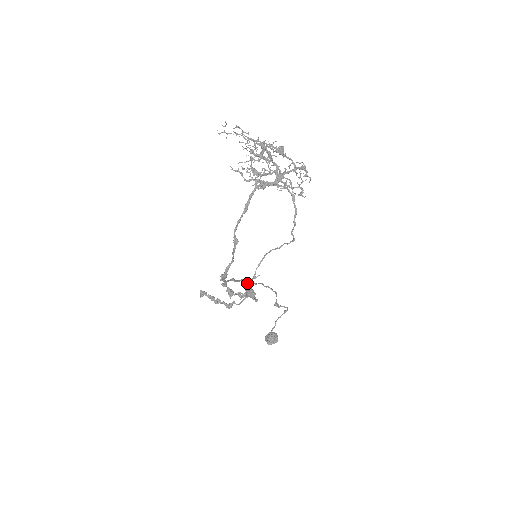
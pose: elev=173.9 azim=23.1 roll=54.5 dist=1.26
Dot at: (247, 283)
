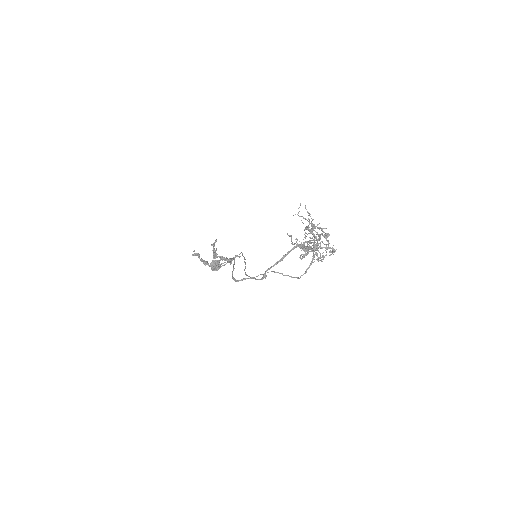
Dot at: occluded
